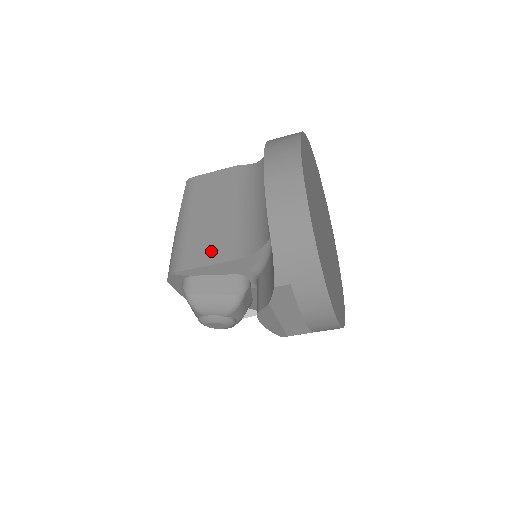
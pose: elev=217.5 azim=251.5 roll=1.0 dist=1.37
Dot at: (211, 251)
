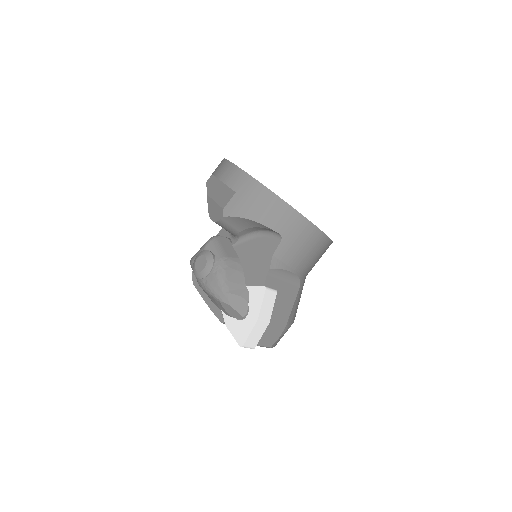
Dot at: occluded
